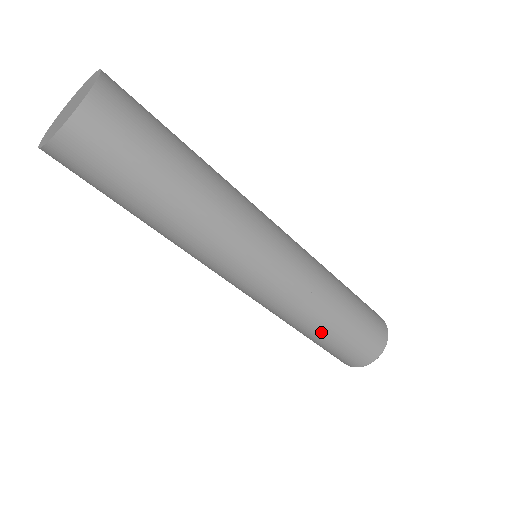
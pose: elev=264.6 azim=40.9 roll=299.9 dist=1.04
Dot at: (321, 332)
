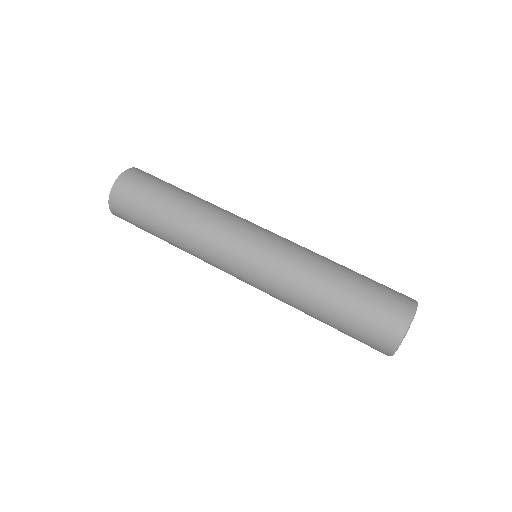
Dot at: (327, 297)
